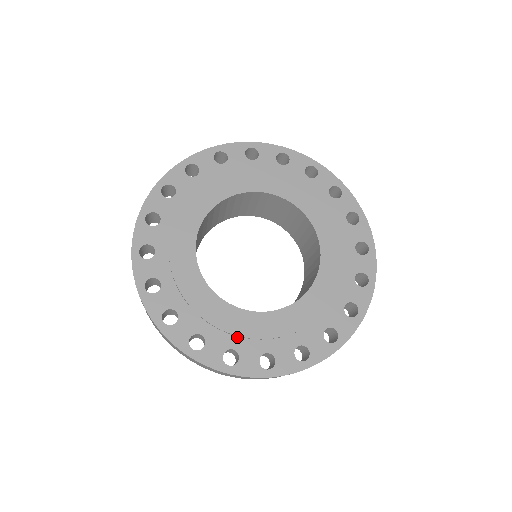
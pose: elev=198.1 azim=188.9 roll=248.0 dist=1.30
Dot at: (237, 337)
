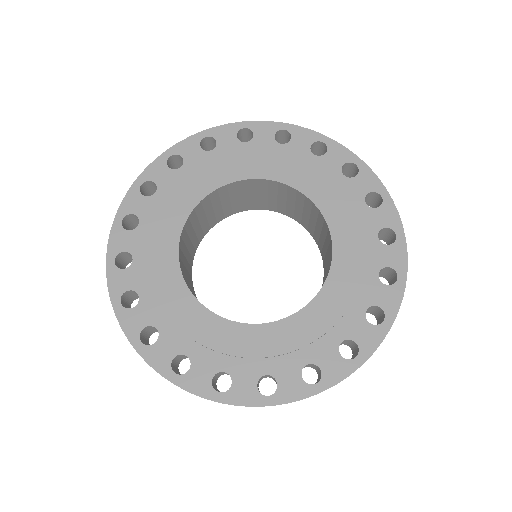
Dot at: (229, 356)
